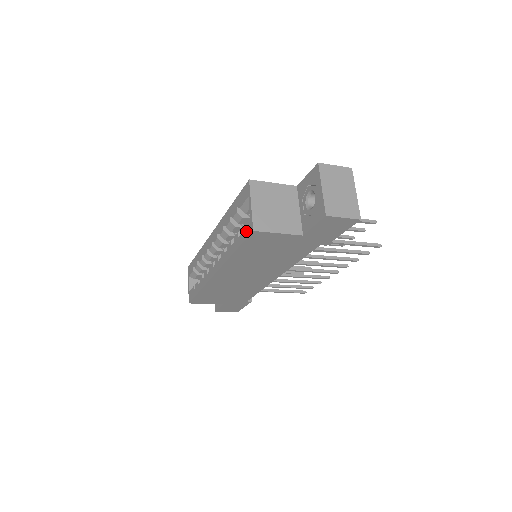
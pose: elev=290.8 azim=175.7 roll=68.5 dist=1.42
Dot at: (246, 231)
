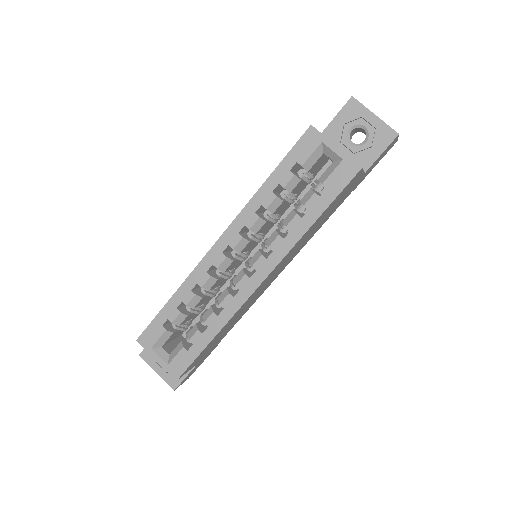
Dot at: (342, 178)
